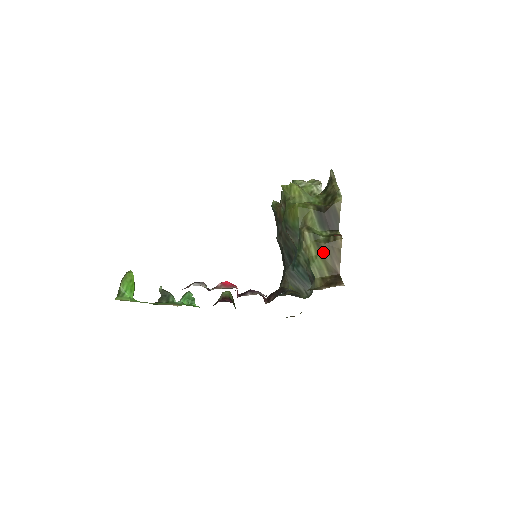
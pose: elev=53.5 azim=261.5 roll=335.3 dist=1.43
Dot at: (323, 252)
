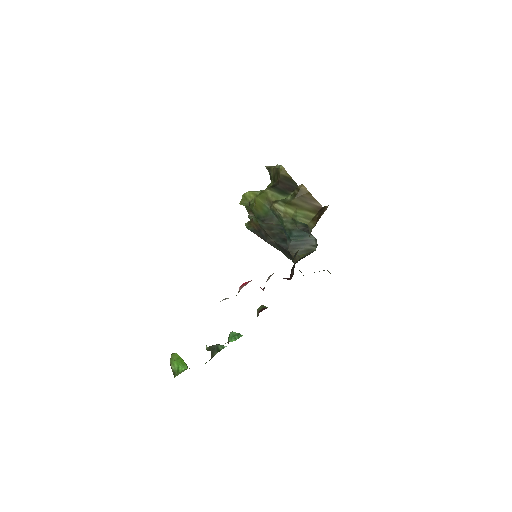
Dot at: (298, 205)
